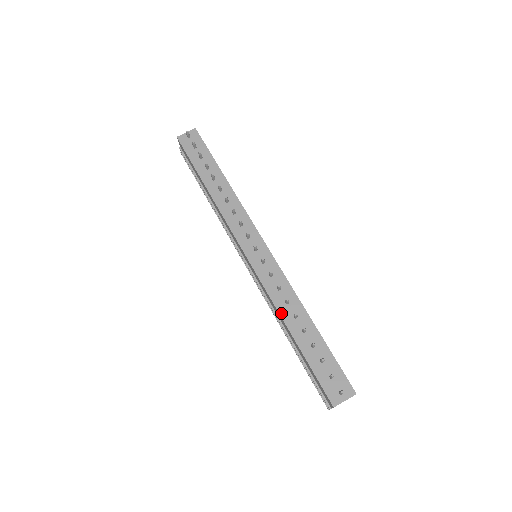
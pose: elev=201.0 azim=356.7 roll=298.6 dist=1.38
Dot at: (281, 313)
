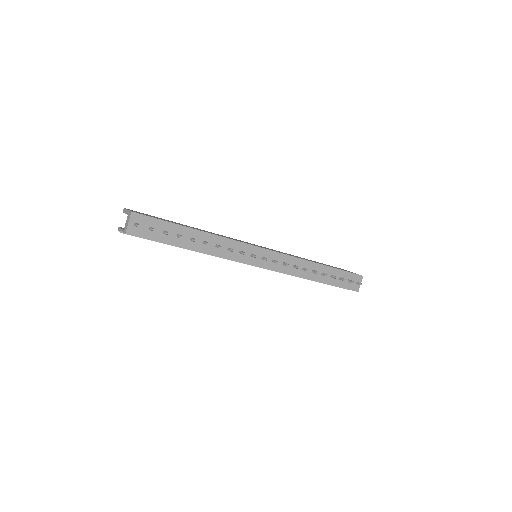
Dot at: (305, 277)
